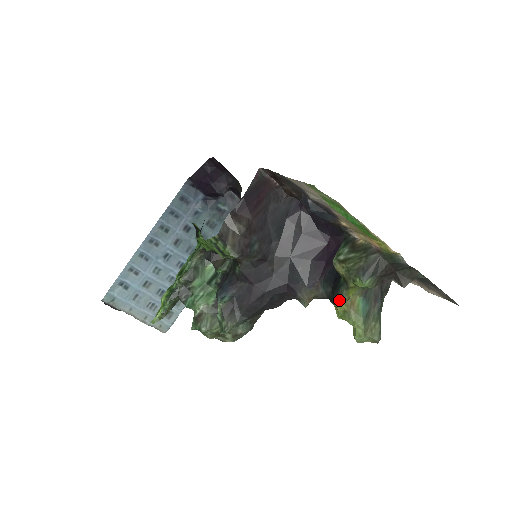
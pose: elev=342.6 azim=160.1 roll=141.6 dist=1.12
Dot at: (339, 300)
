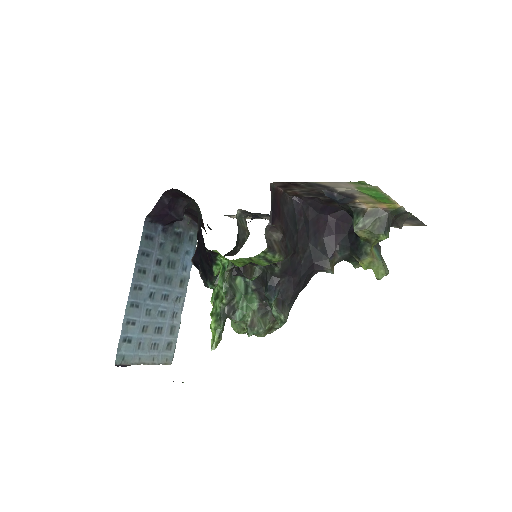
Dot at: (365, 256)
